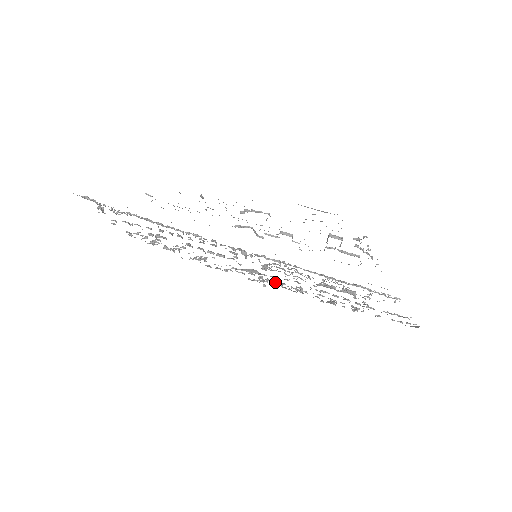
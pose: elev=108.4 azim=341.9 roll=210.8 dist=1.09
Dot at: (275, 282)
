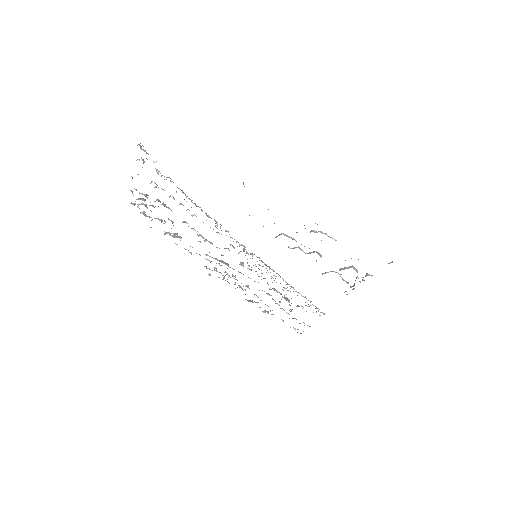
Dot at: occluded
